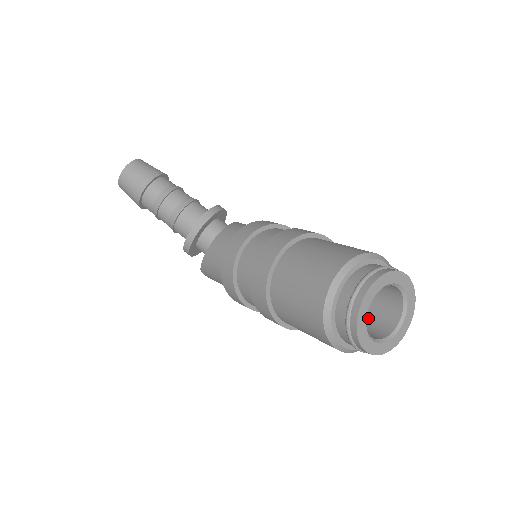
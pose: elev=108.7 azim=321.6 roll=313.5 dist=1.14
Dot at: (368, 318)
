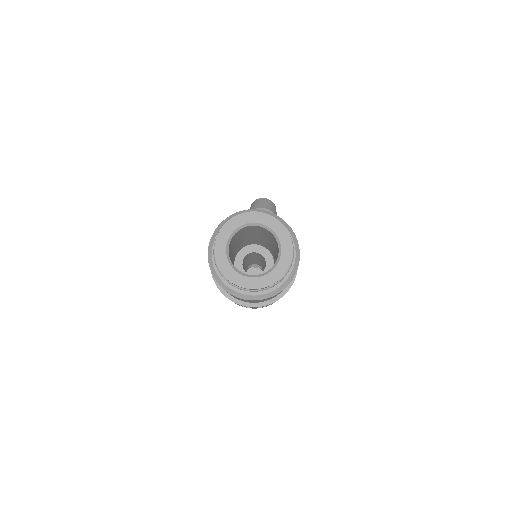
Dot at: occluded
